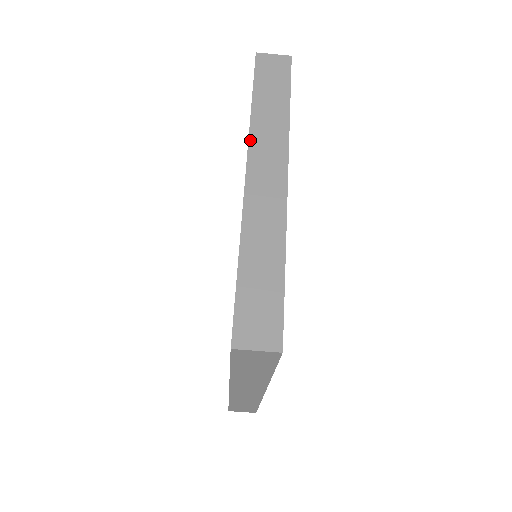
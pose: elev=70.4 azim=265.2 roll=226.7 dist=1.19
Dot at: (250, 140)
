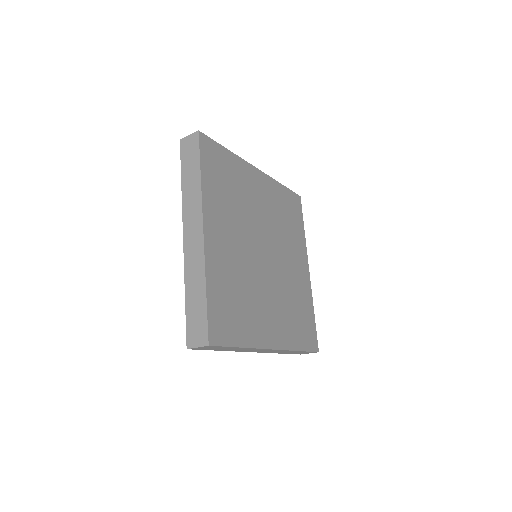
Dot at: (183, 211)
